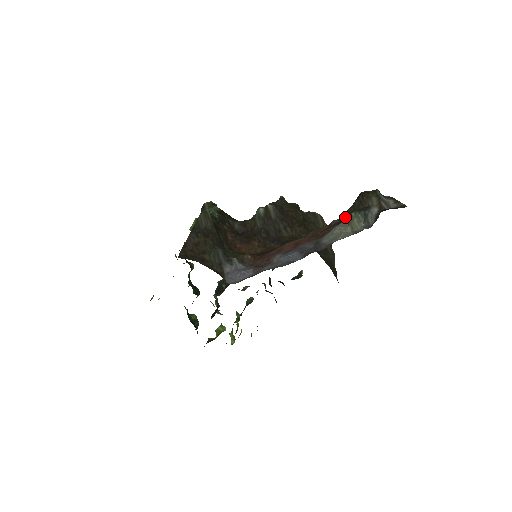
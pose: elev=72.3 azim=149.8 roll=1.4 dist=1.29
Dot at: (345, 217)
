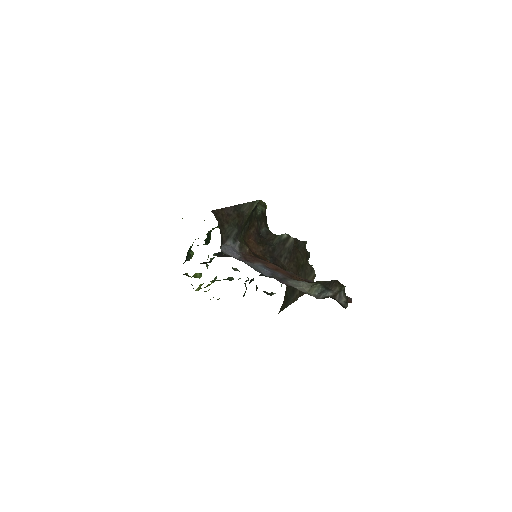
Dot at: (314, 282)
